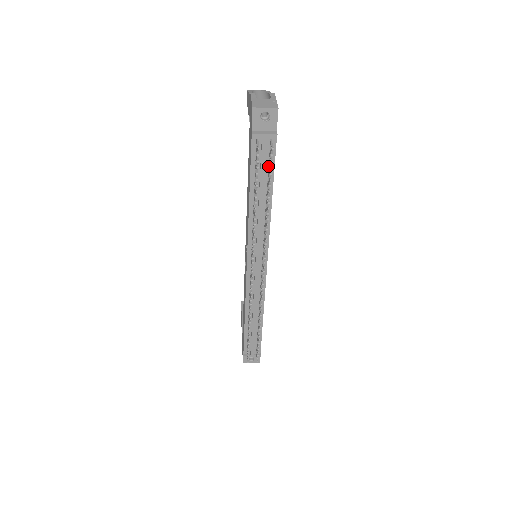
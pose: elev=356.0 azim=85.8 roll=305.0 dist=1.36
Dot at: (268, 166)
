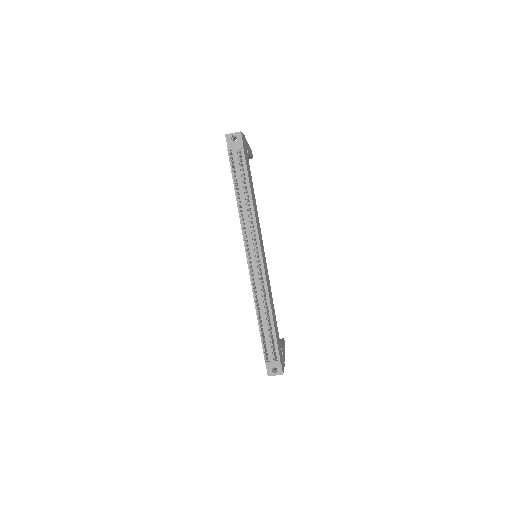
Dot at: (243, 170)
